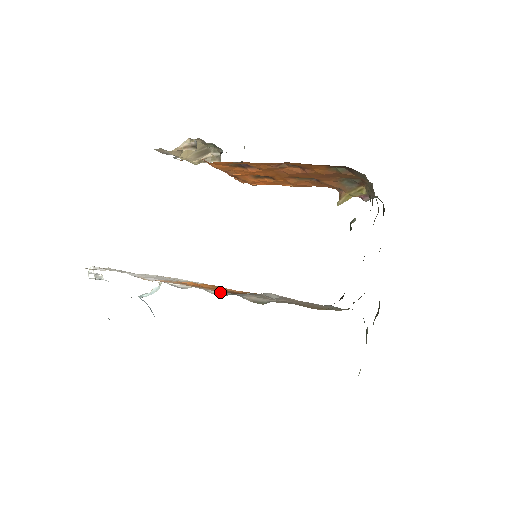
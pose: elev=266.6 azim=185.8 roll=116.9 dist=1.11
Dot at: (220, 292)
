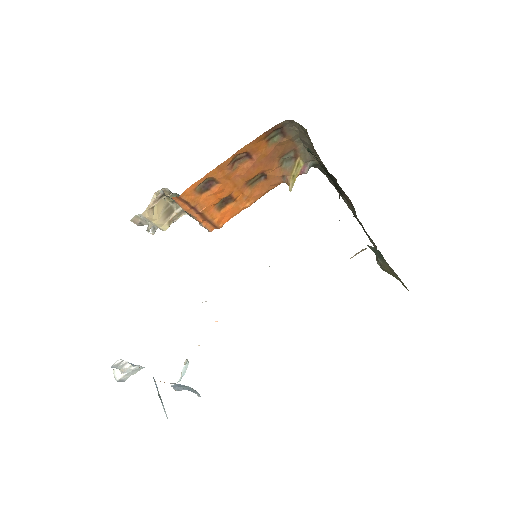
Dot at: occluded
